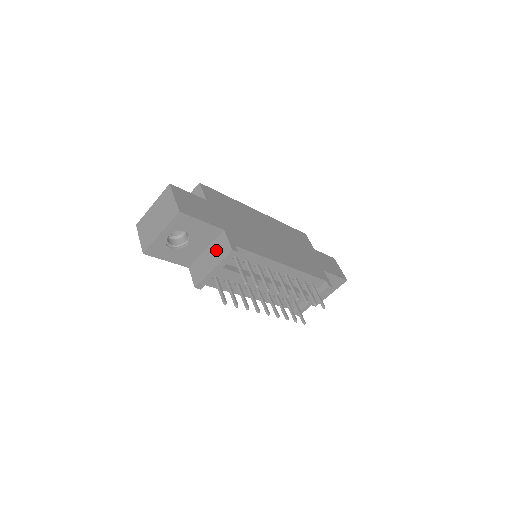
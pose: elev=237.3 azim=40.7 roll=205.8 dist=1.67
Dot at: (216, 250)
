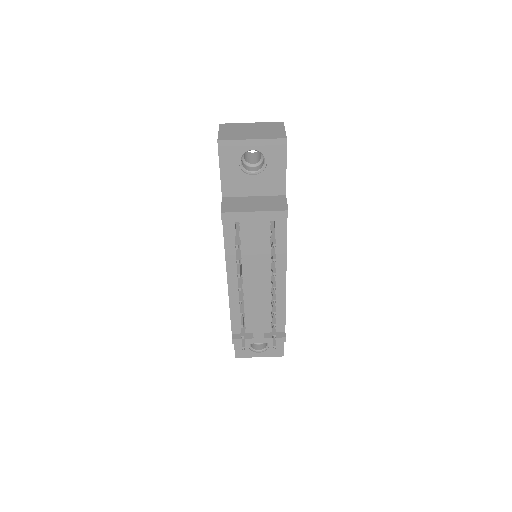
Dot at: (268, 202)
